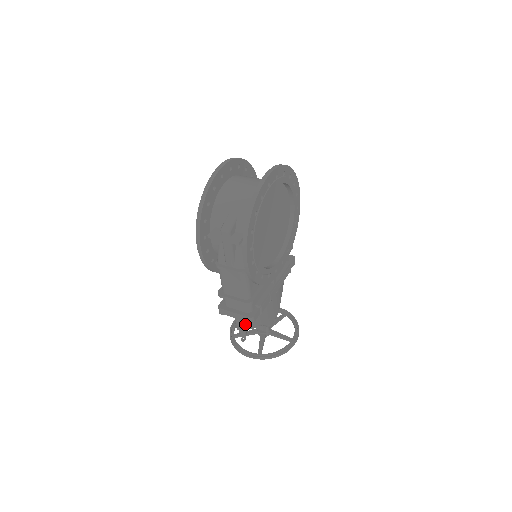
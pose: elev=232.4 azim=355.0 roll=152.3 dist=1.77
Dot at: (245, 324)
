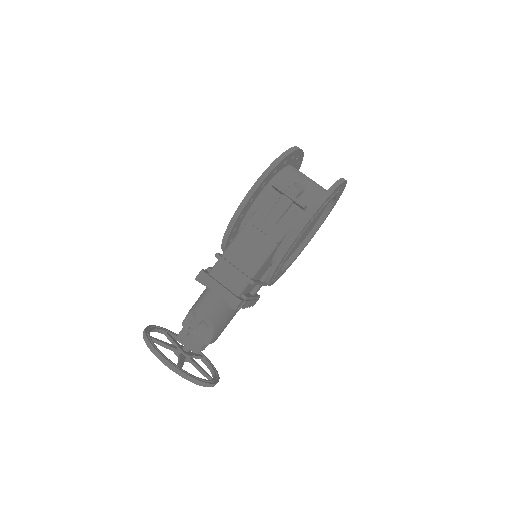
Dot at: (213, 310)
